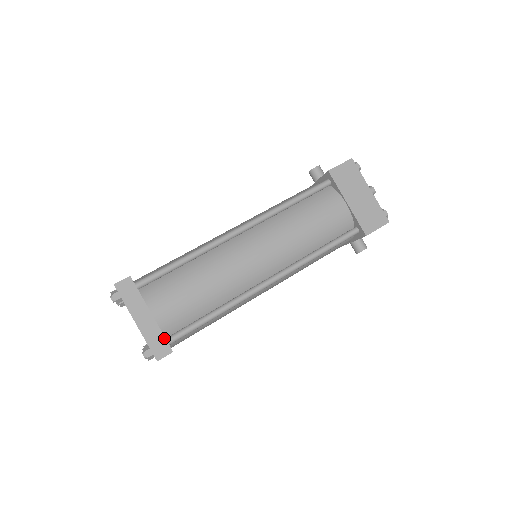
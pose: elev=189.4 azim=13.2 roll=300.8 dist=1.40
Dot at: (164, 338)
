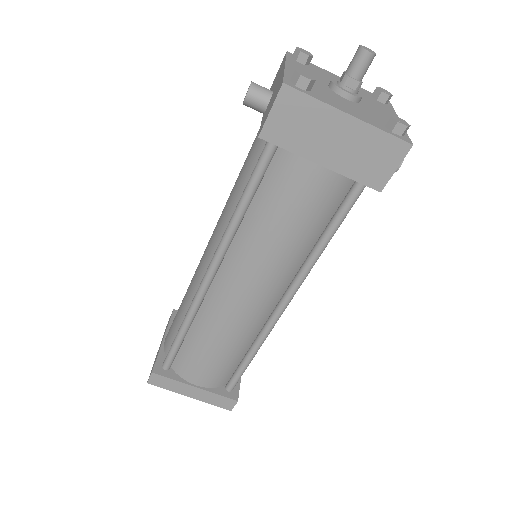
Dot at: (222, 397)
